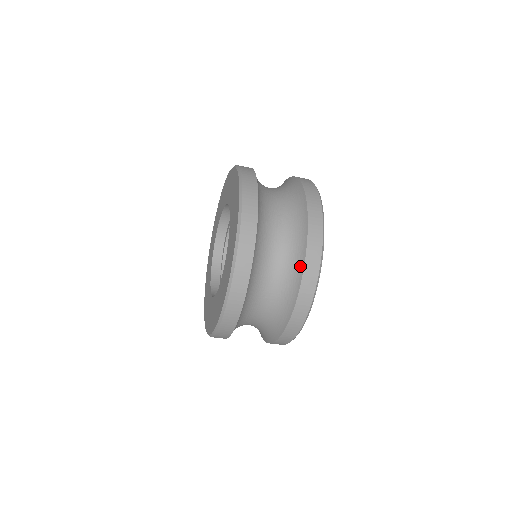
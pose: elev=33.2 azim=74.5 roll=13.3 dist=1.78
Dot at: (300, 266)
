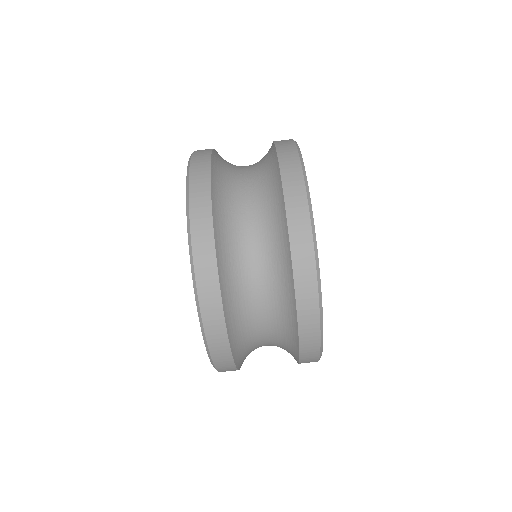
Dot at: (283, 228)
